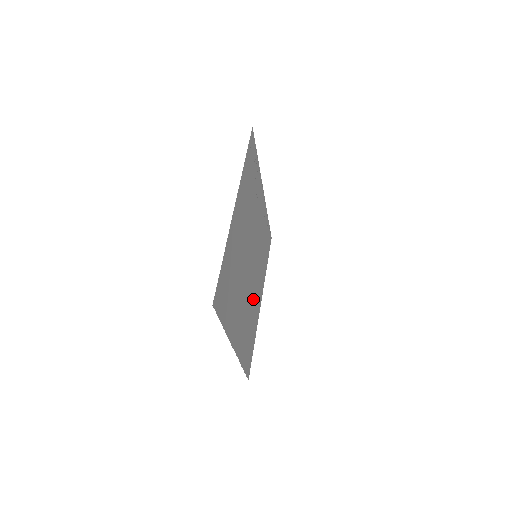
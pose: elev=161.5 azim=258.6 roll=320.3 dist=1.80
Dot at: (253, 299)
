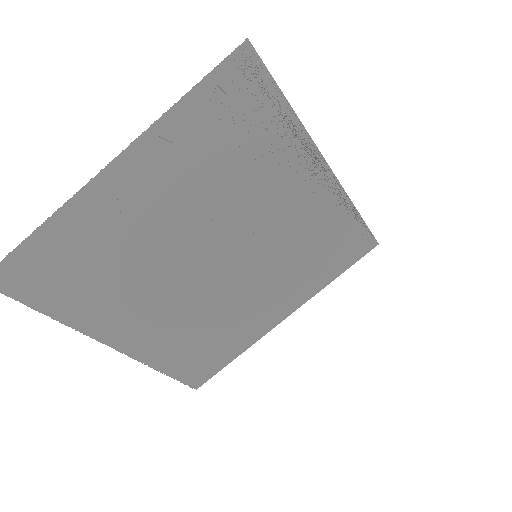
Dot at: (233, 308)
